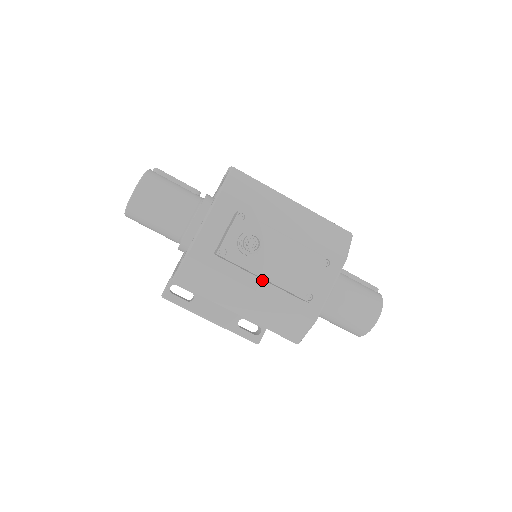
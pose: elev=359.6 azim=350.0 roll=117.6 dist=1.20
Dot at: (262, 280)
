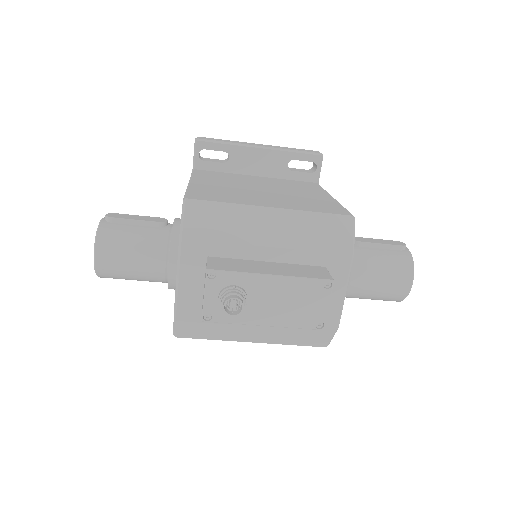
Dot at: occluded
